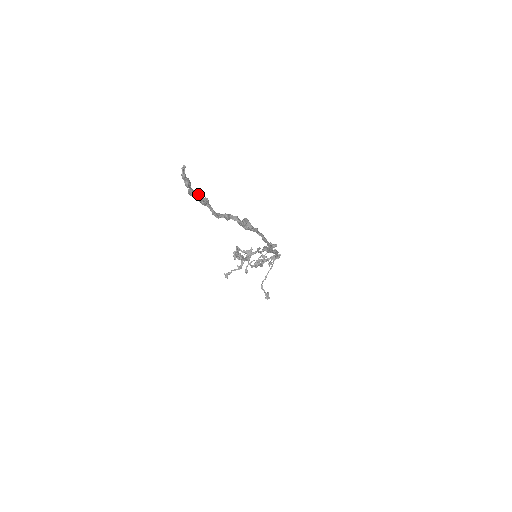
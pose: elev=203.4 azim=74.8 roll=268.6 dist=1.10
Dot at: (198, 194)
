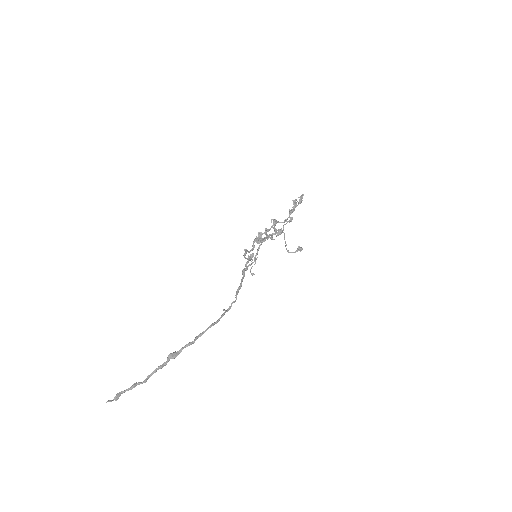
Dot at: (128, 389)
